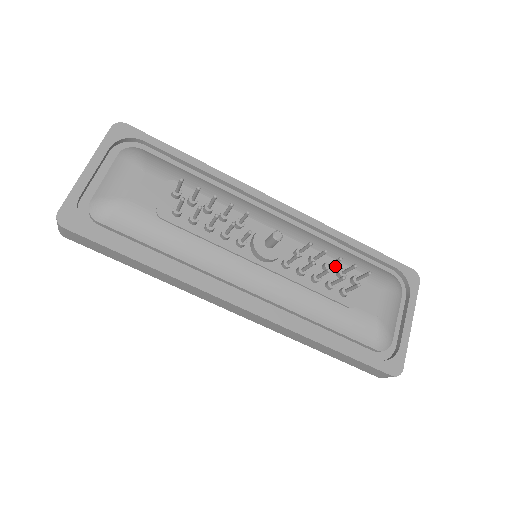
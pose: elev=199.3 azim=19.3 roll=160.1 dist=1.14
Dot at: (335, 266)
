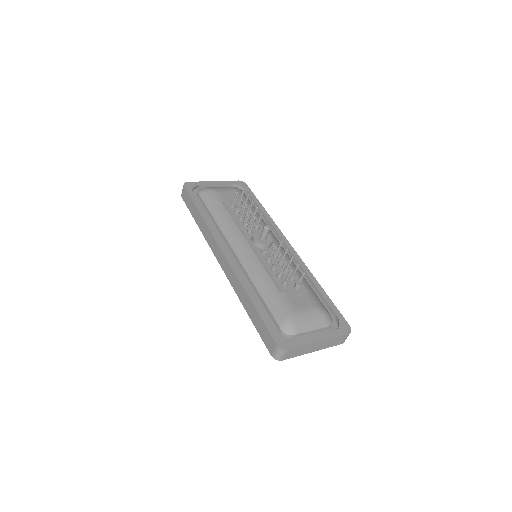
Dot at: occluded
